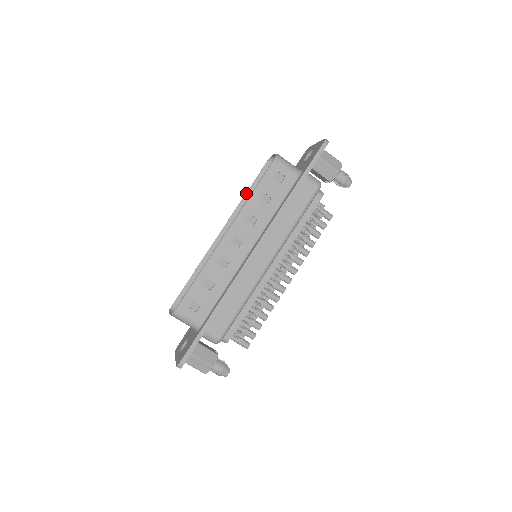
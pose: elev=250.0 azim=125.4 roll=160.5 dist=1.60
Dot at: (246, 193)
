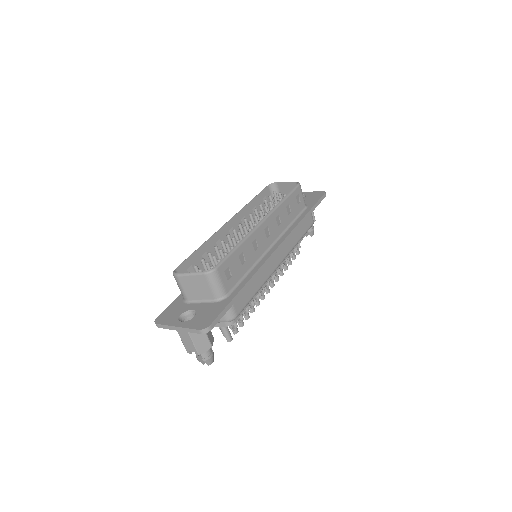
Dot at: (252, 200)
